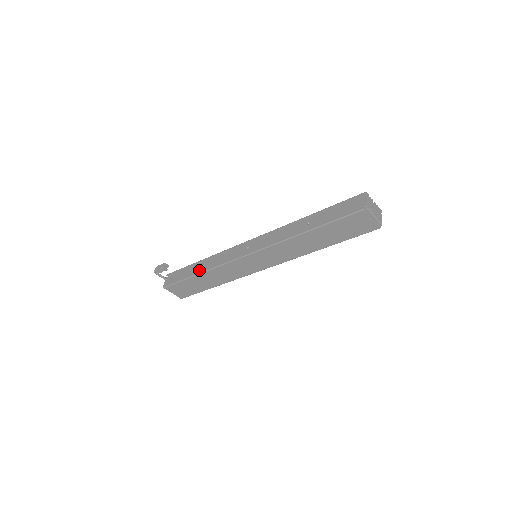
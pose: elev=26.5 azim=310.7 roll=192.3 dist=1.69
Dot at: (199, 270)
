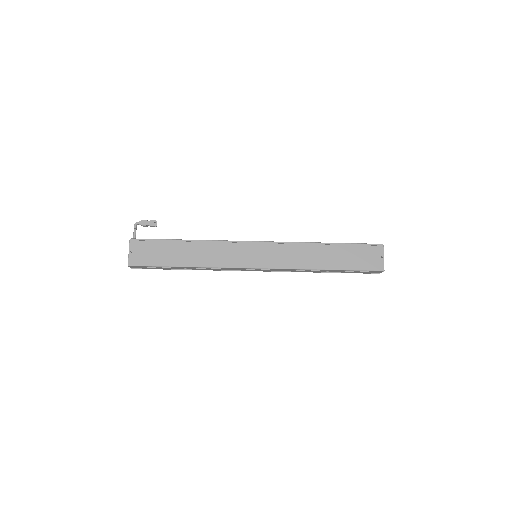
Dot at: occluded
